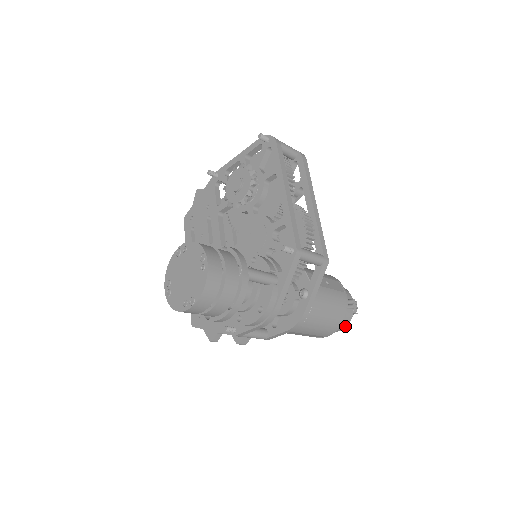
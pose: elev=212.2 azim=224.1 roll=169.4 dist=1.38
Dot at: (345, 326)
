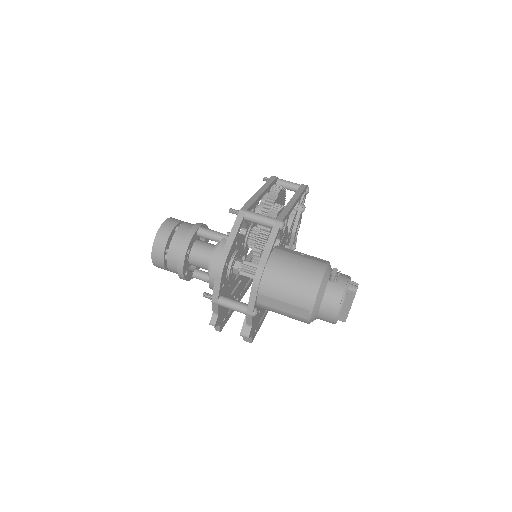
Dot at: (339, 304)
